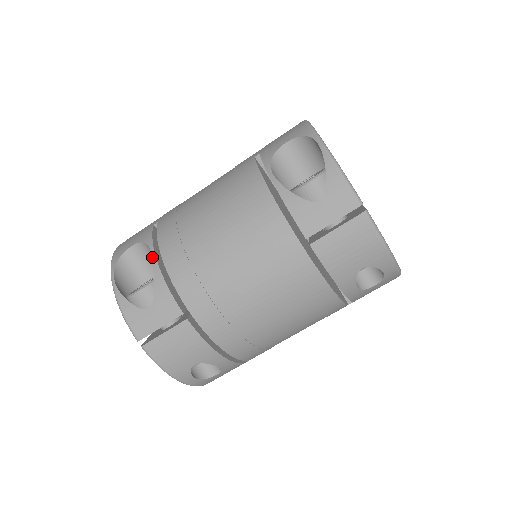
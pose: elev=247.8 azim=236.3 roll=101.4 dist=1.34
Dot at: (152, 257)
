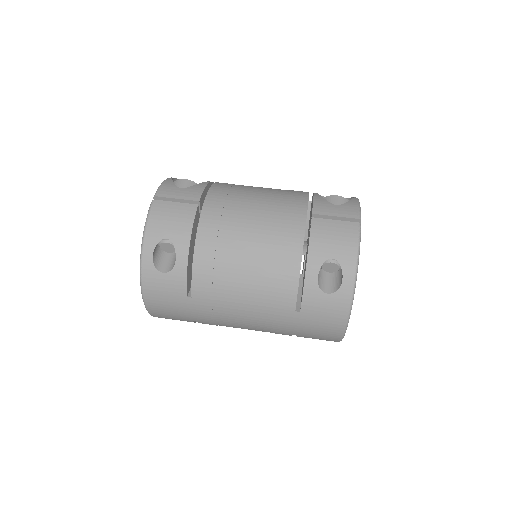
Dot at: (209, 181)
